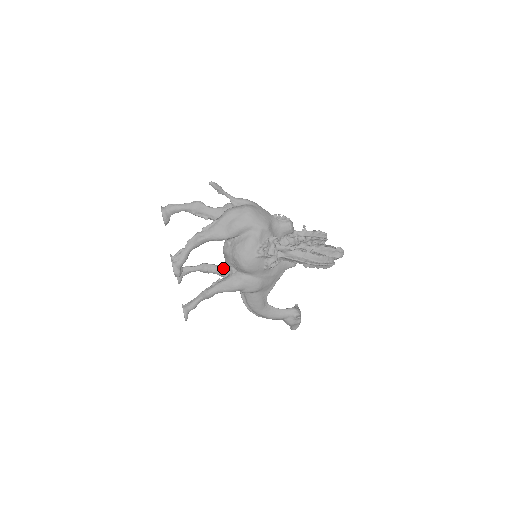
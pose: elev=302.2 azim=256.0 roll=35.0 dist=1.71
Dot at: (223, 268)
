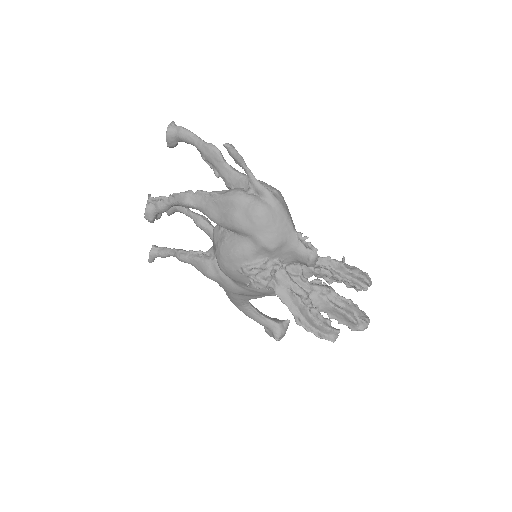
Dot at: occluded
